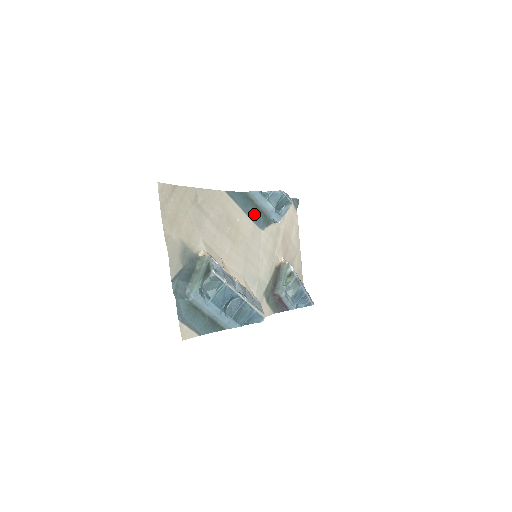
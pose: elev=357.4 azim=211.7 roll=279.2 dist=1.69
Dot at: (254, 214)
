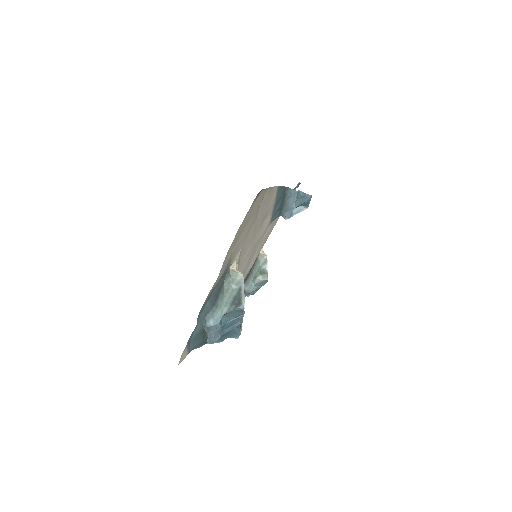
Dot at: (277, 209)
